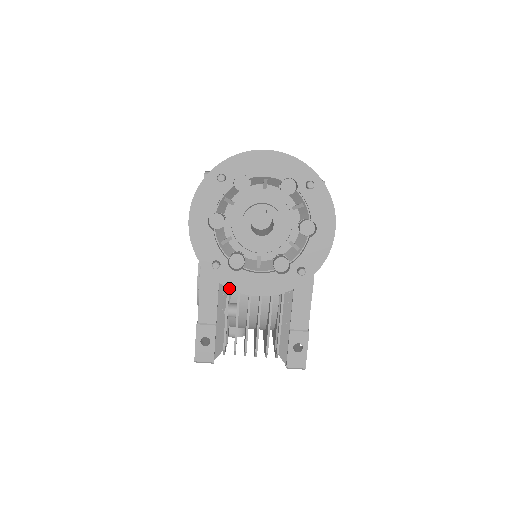
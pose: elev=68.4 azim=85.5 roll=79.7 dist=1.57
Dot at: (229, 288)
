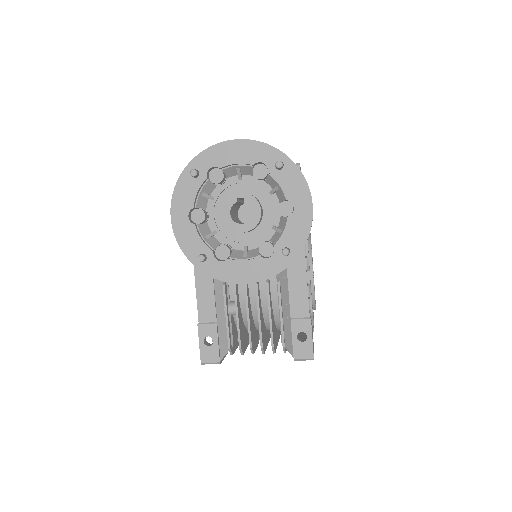
Dot at: (218, 279)
